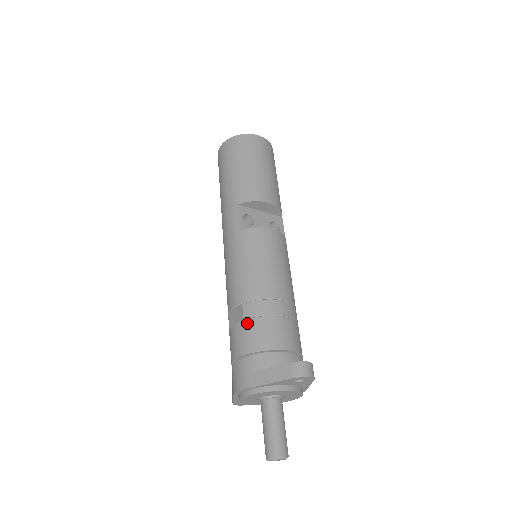
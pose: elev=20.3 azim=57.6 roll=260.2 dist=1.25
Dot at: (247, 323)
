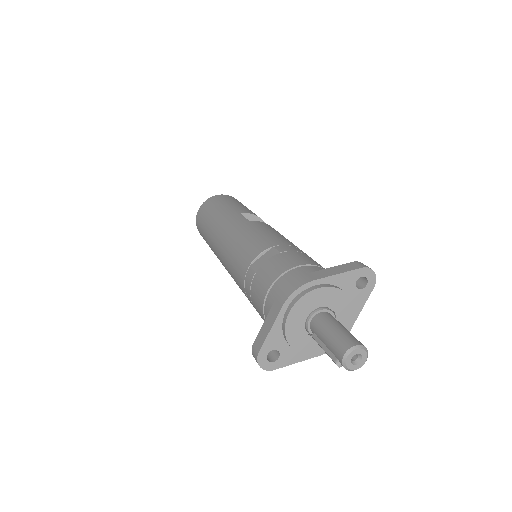
Dot at: (286, 253)
